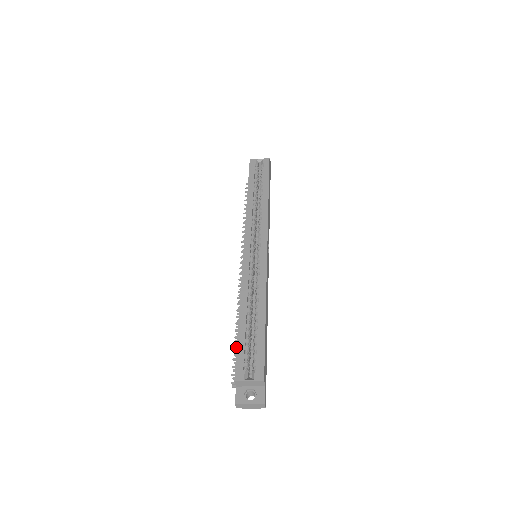
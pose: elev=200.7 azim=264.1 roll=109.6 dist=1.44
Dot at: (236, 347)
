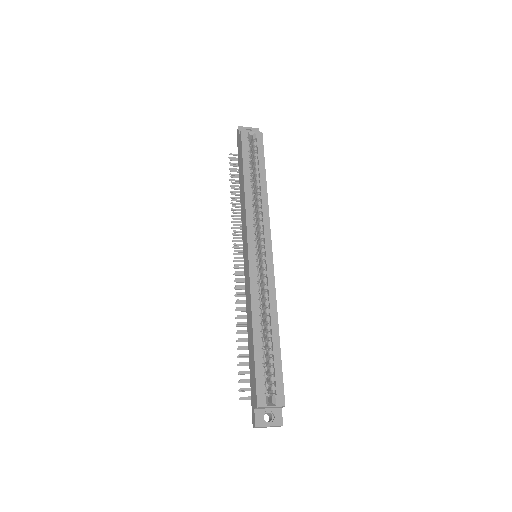
Dot at: (238, 356)
